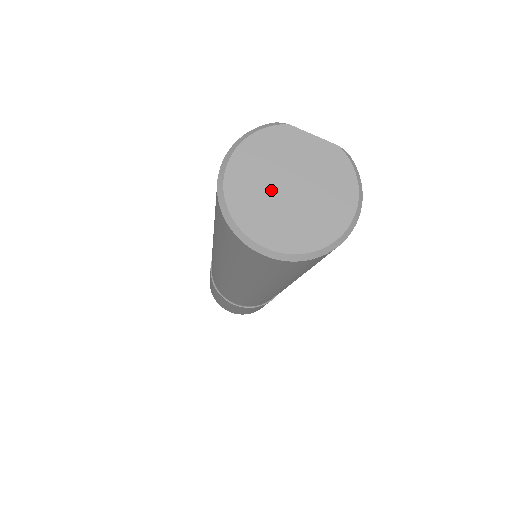
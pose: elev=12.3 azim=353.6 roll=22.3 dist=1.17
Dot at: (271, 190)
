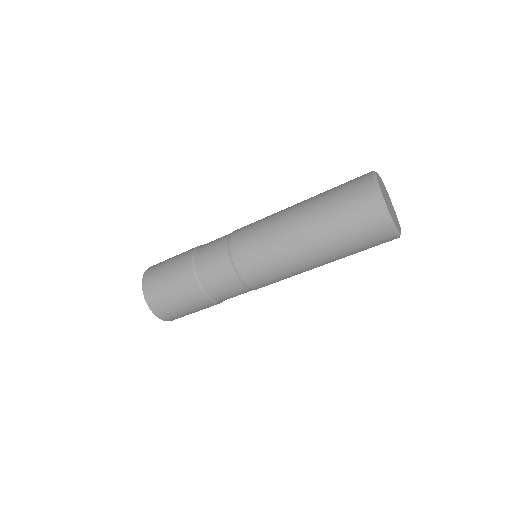
Dot at: (385, 195)
